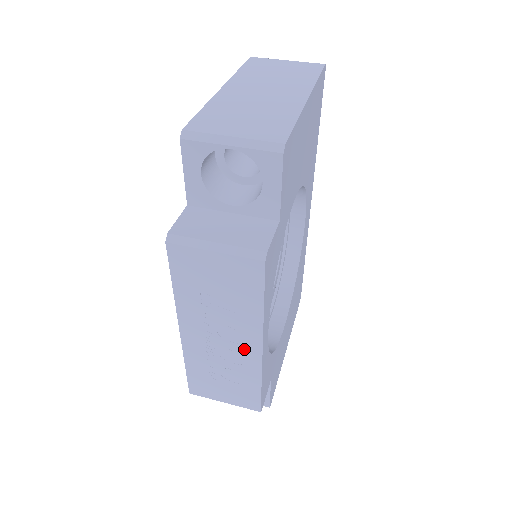
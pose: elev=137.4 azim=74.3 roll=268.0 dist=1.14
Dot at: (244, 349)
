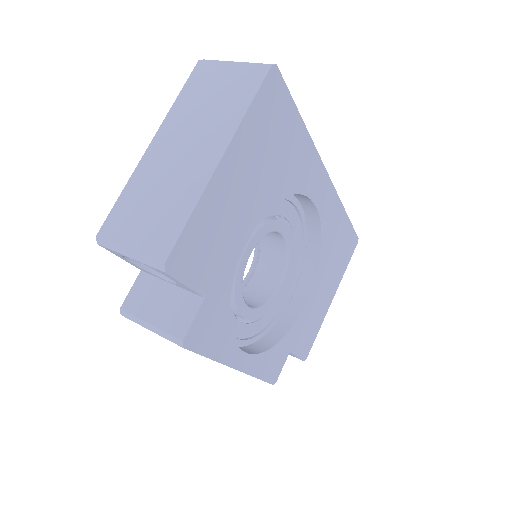
Dot at: occluded
